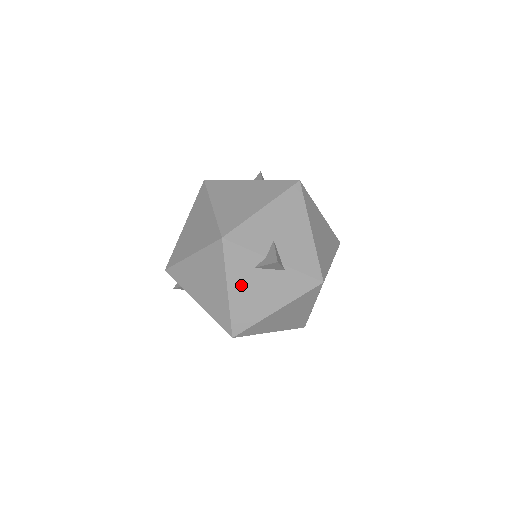
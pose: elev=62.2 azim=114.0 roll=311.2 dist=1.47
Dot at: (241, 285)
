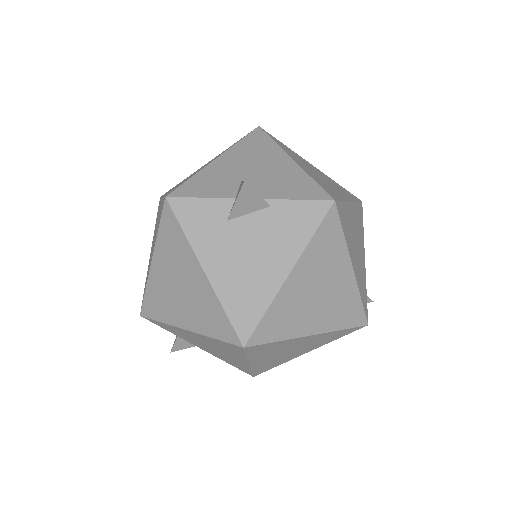
Dot at: (219, 255)
